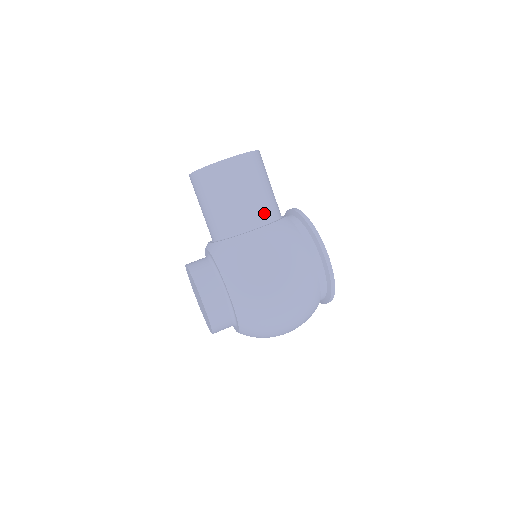
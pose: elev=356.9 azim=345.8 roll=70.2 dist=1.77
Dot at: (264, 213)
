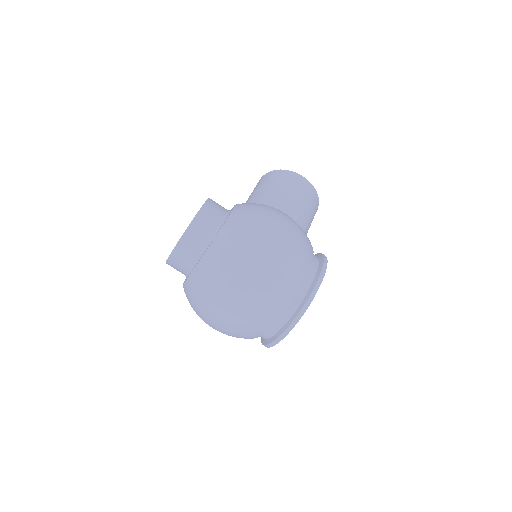
Dot at: (296, 219)
